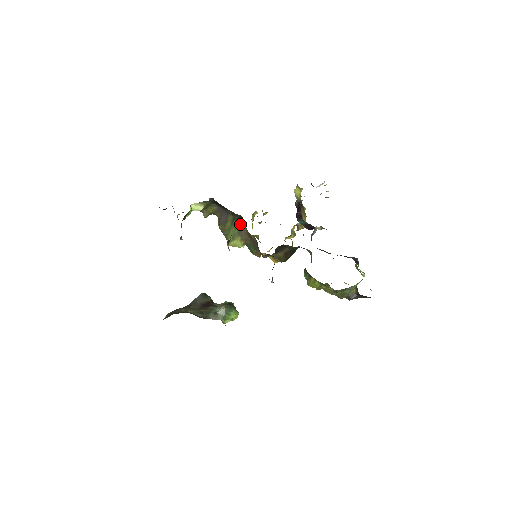
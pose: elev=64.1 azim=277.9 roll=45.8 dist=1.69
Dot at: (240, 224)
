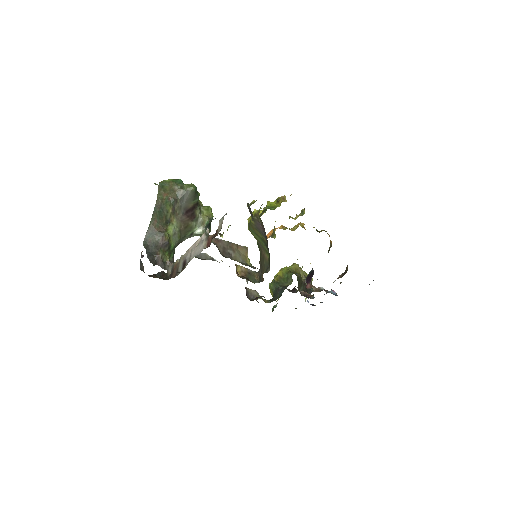
Dot at: (267, 250)
